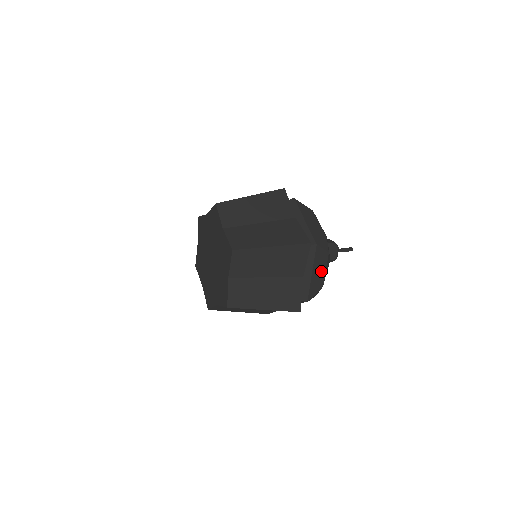
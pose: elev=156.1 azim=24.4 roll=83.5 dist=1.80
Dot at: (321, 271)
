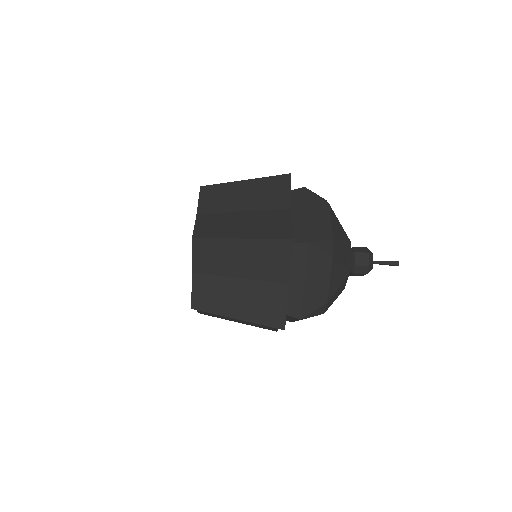
Dot at: occluded
